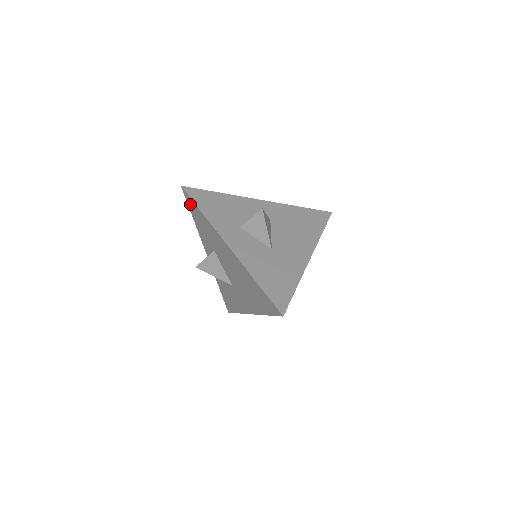
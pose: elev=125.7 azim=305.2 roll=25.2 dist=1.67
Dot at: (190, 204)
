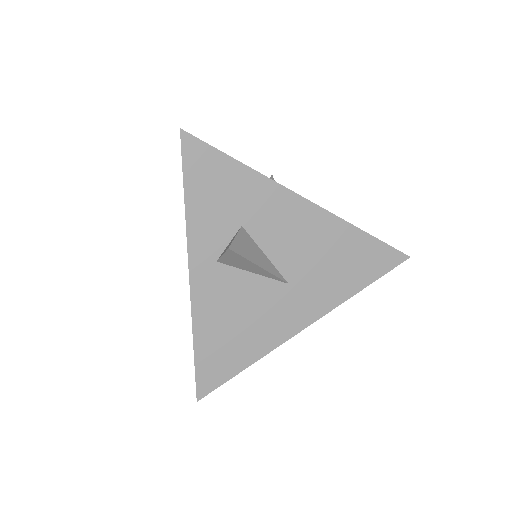
Dot at: occluded
